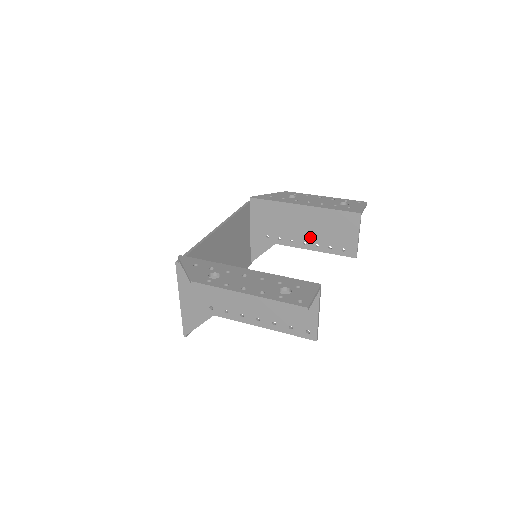
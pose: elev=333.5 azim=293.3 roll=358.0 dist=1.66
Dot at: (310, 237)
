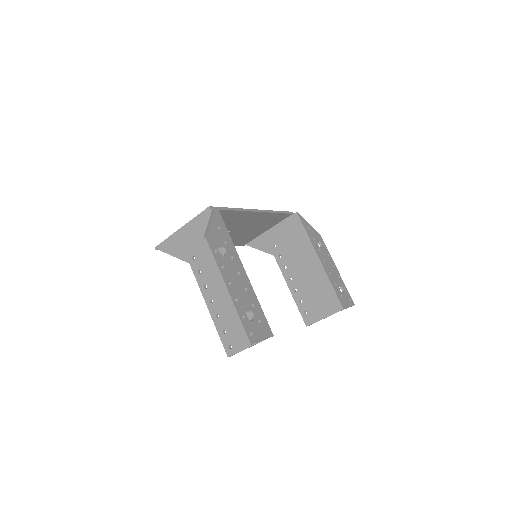
Dot at: (298, 280)
